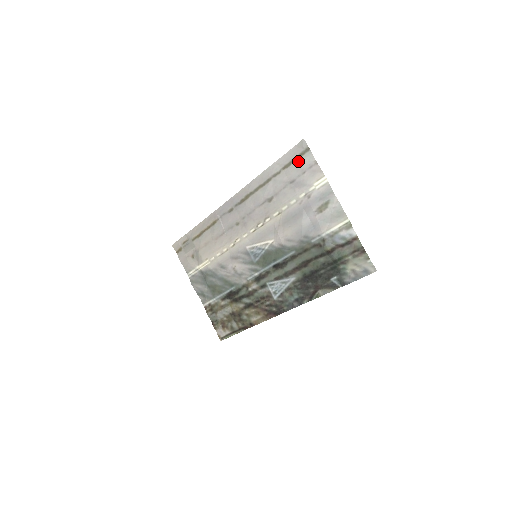
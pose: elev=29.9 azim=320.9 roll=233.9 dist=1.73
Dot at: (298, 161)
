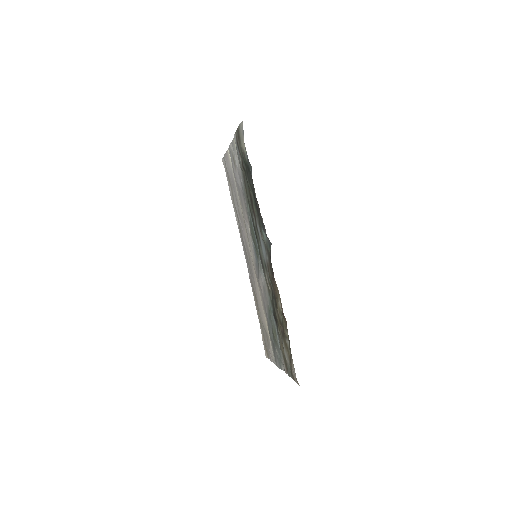
Dot at: (227, 170)
